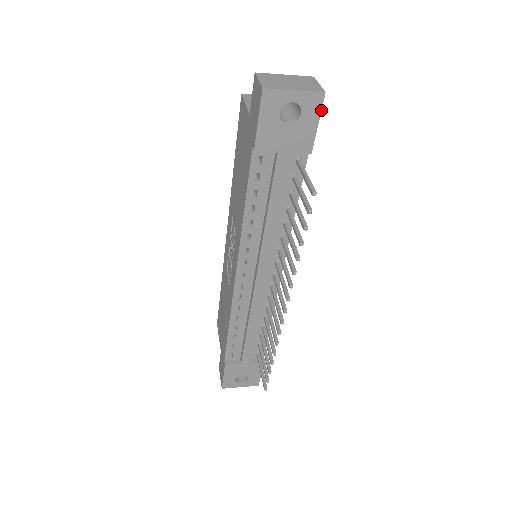
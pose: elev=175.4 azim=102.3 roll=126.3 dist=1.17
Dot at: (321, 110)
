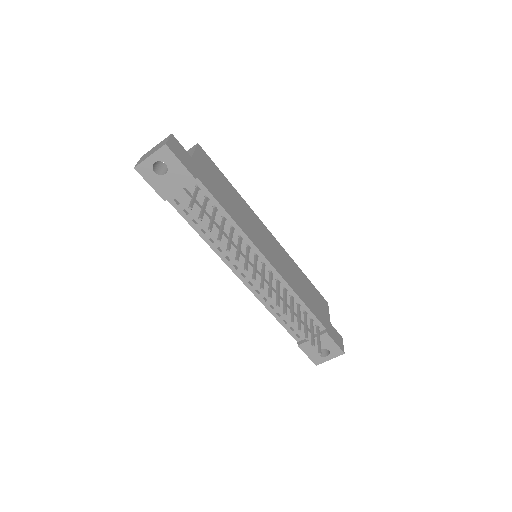
Dot at: (174, 154)
